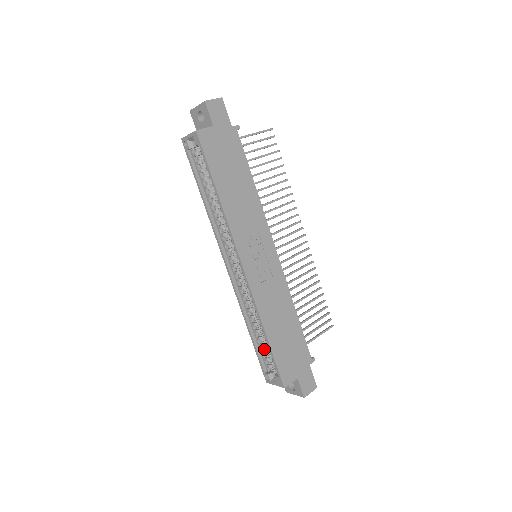
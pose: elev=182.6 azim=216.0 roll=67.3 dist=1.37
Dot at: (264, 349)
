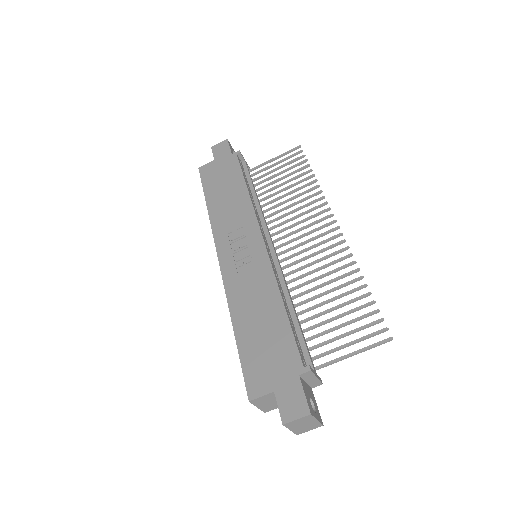
Dot at: occluded
